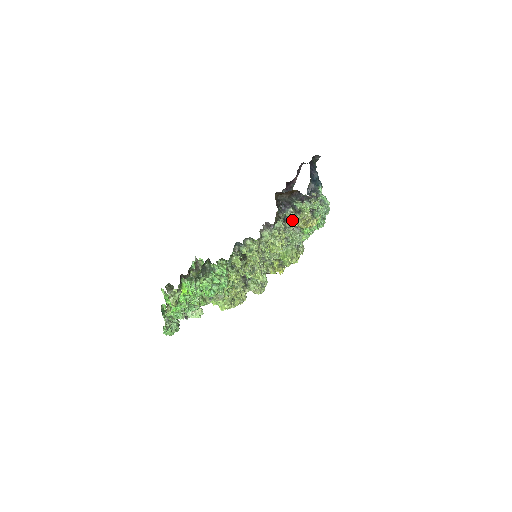
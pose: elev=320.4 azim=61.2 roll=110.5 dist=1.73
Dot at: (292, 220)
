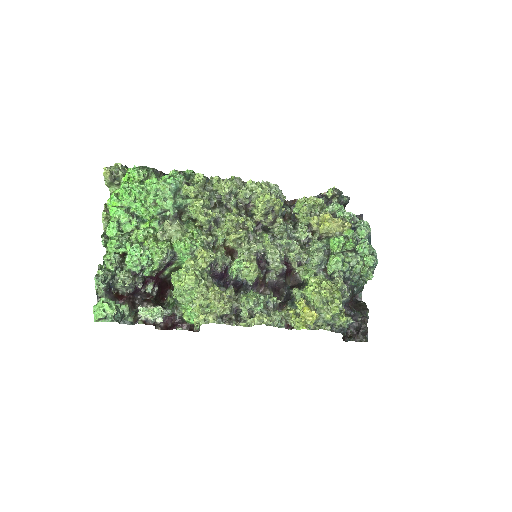
Dot at: (301, 209)
